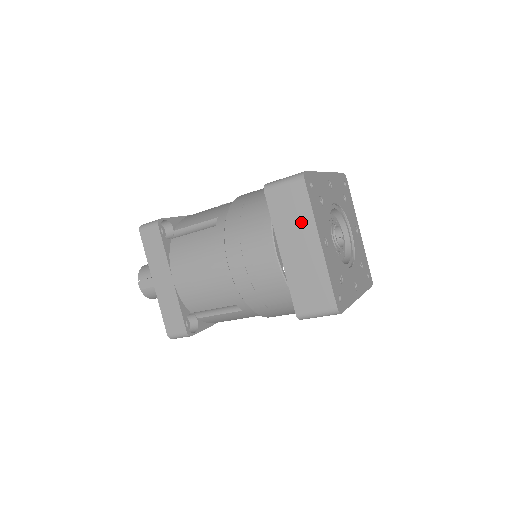
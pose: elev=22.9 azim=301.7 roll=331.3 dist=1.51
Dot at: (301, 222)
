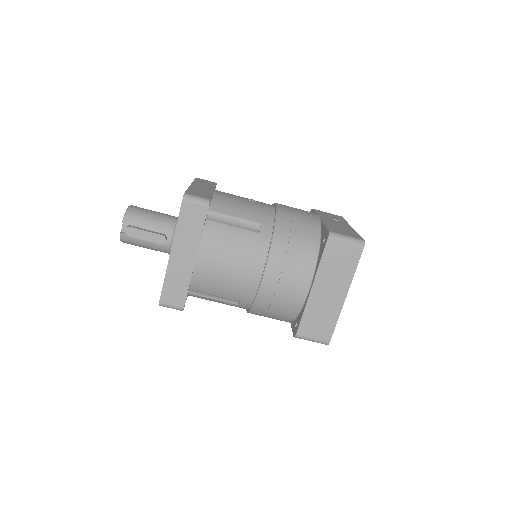
Dot at: (342, 275)
